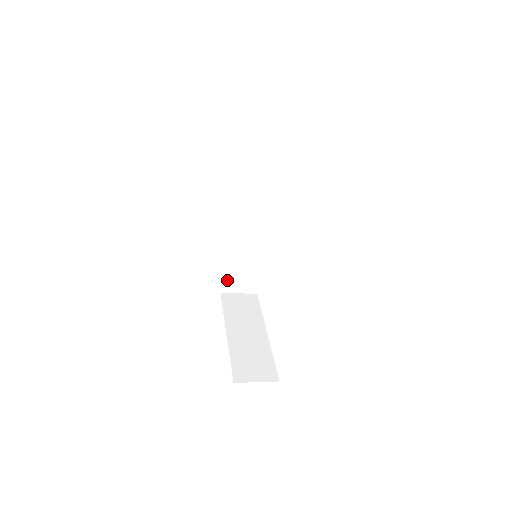
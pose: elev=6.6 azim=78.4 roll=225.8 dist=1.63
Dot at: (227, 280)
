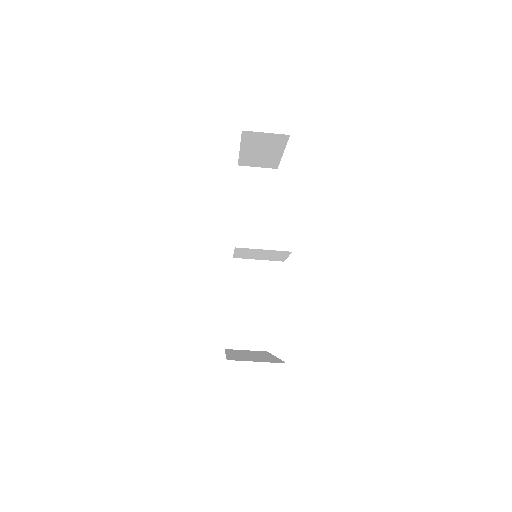
Dot at: (232, 331)
